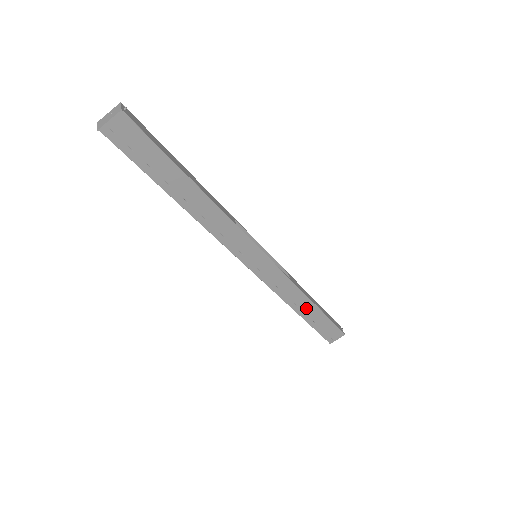
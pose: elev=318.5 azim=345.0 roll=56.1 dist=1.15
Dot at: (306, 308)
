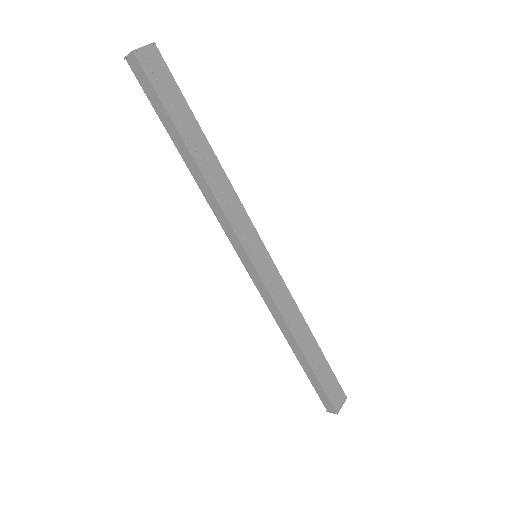
Dot at: (308, 343)
